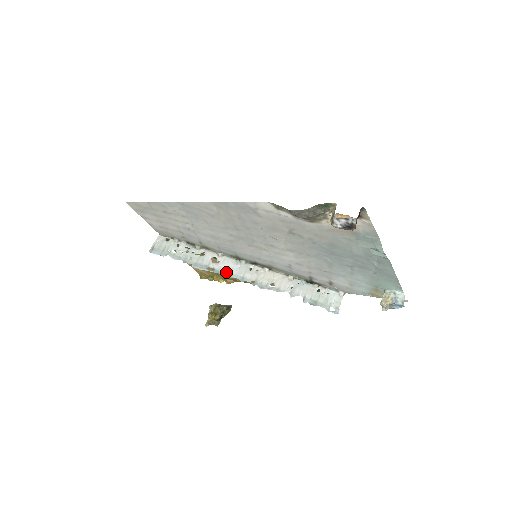
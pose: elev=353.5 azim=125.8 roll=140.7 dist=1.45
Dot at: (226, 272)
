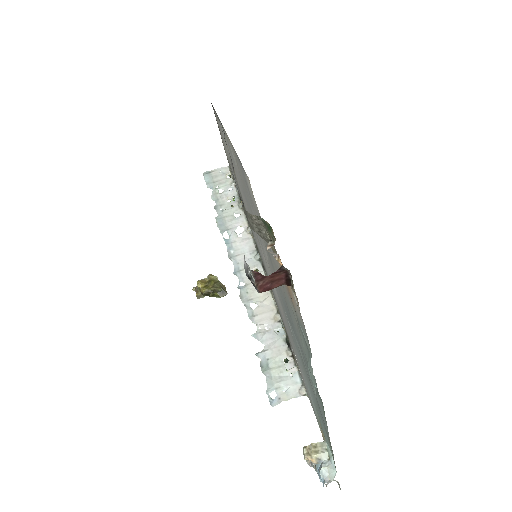
Dot at: (233, 250)
